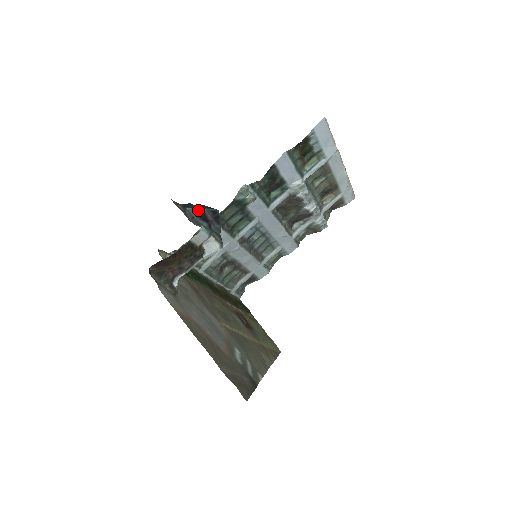
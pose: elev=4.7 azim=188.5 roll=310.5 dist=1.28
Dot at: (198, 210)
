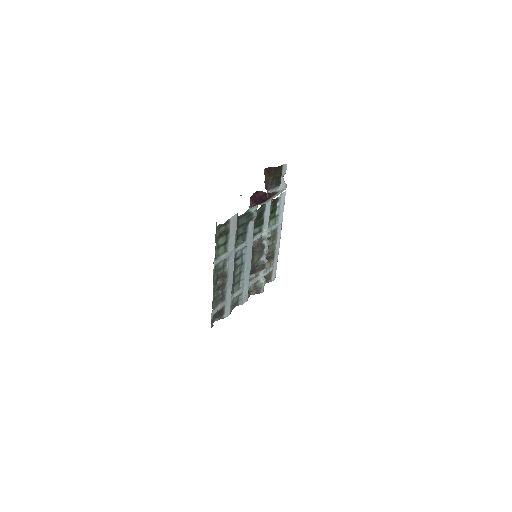
Dot at: occluded
